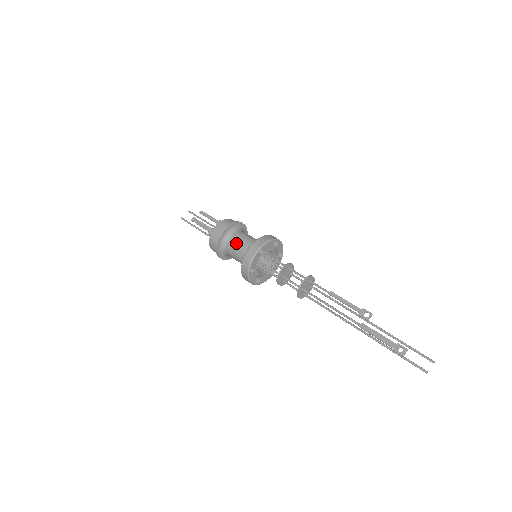
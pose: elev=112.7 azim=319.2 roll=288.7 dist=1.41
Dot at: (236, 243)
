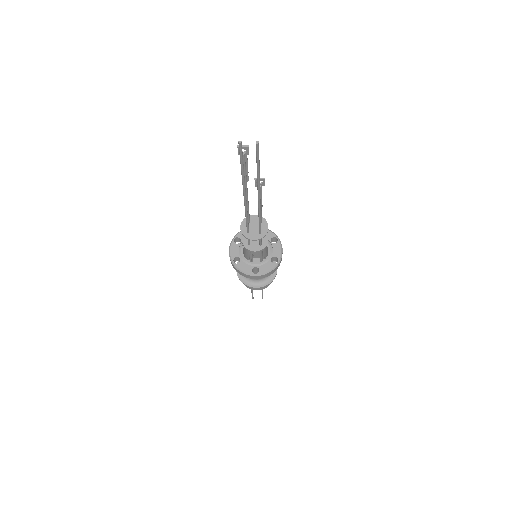
Dot at: occluded
